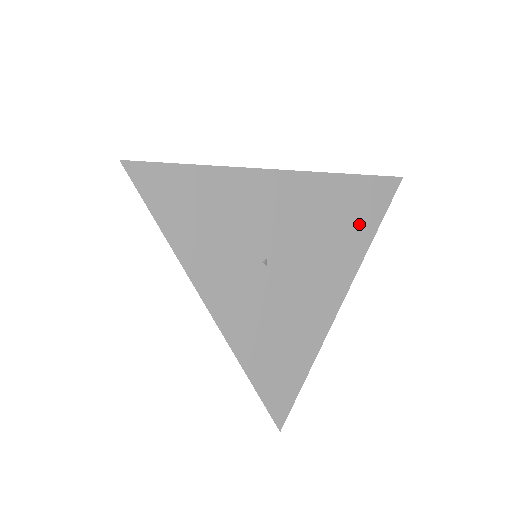
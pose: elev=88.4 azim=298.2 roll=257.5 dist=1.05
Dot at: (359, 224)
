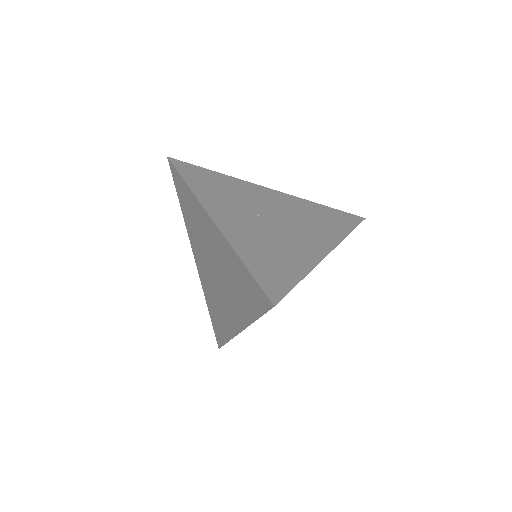
Dot at: (335, 225)
